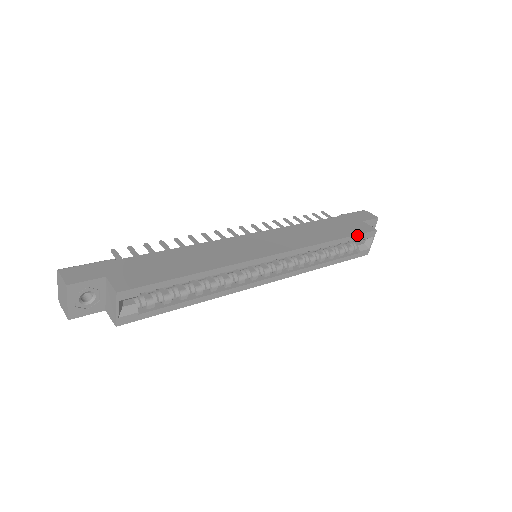
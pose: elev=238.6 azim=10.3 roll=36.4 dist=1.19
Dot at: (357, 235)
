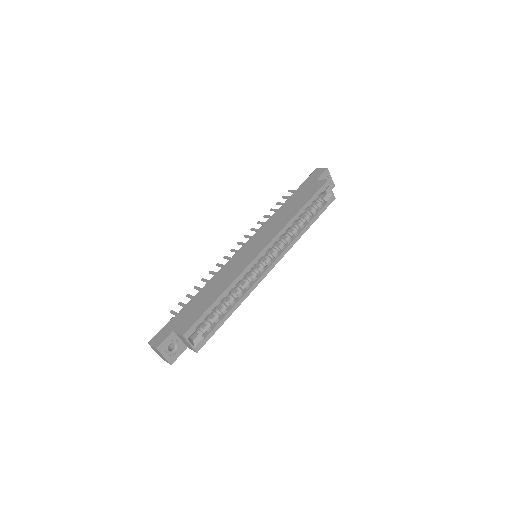
Dot at: (314, 195)
